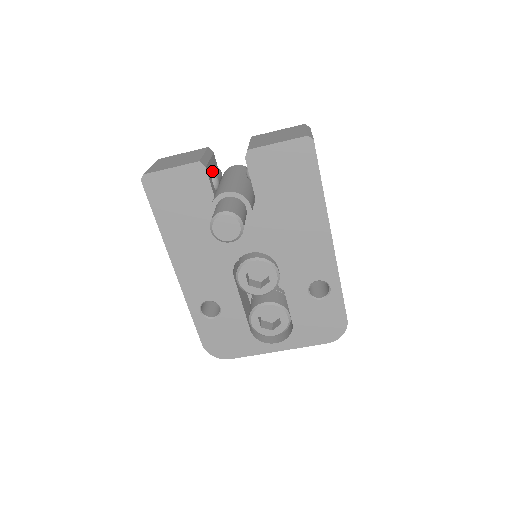
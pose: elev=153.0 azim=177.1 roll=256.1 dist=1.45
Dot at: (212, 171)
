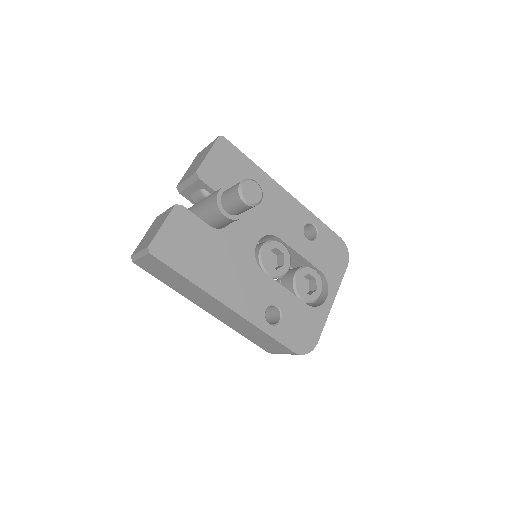
Dot at: occluded
